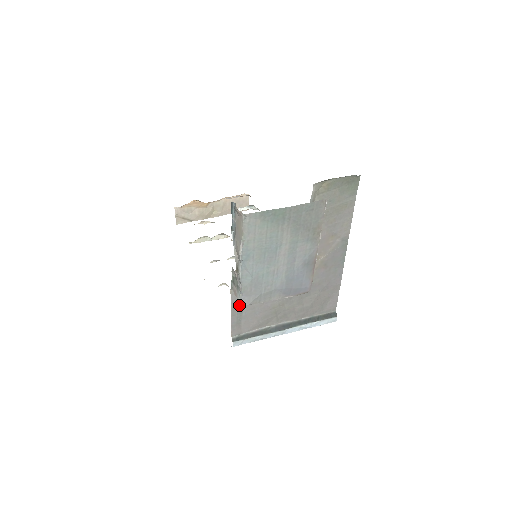
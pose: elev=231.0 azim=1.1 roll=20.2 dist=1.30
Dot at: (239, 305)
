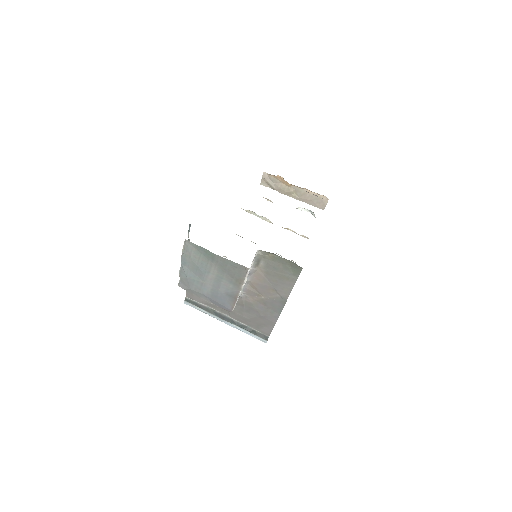
Dot at: occluded
